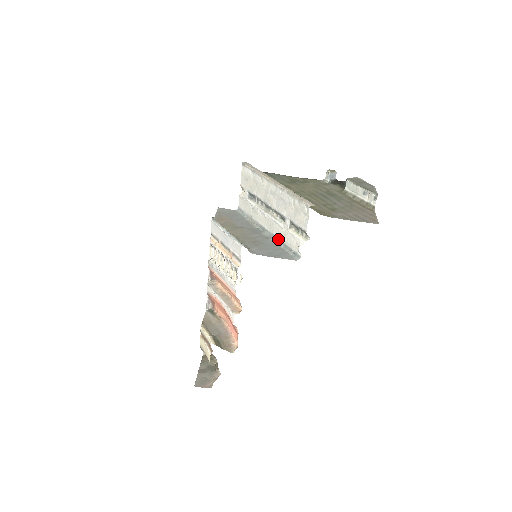
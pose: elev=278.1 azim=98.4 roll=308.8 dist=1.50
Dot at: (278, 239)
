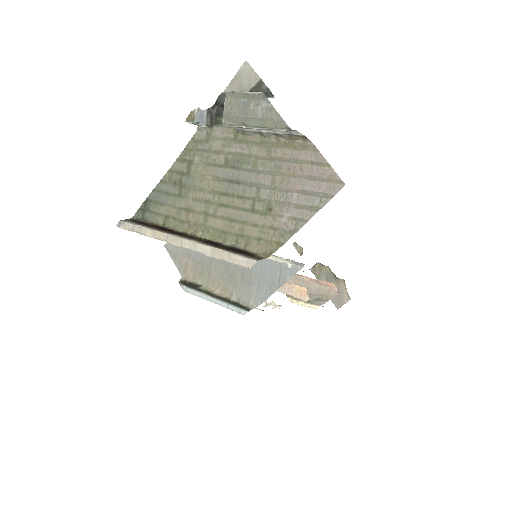
Dot at: occluded
